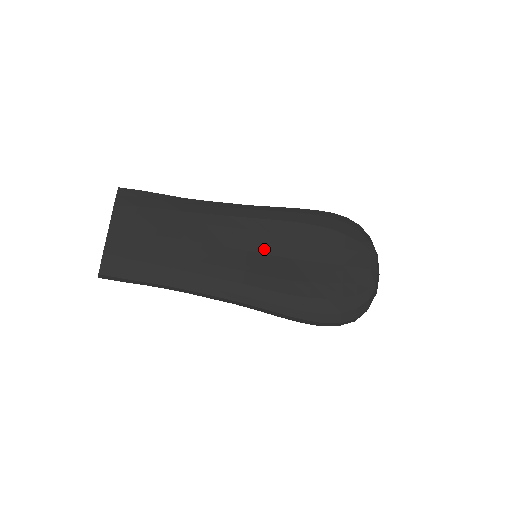
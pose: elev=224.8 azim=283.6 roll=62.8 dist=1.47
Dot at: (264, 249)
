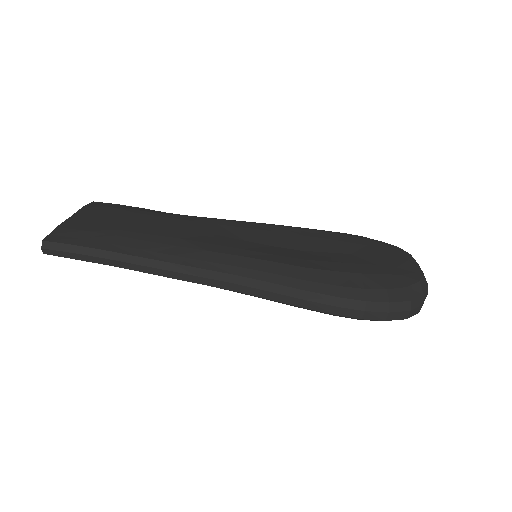
Dot at: (265, 242)
